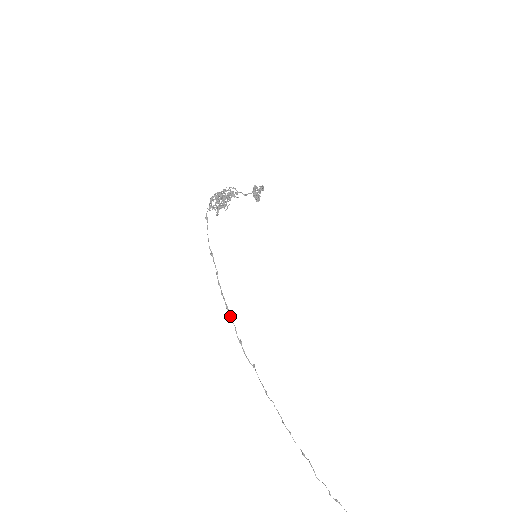
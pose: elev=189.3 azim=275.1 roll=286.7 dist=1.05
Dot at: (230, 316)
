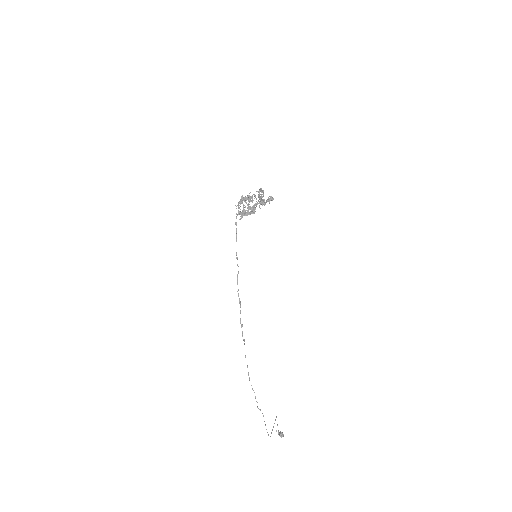
Dot at: occluded
